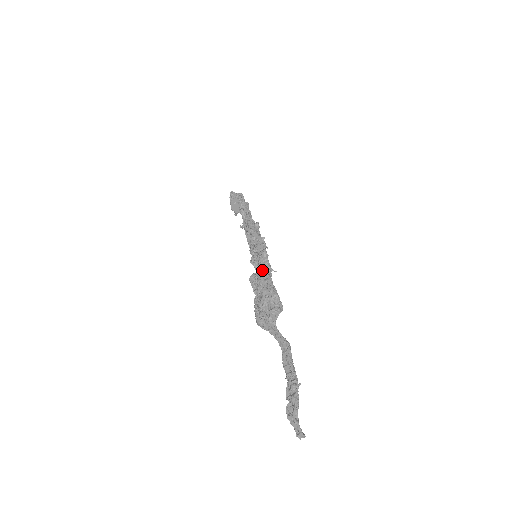
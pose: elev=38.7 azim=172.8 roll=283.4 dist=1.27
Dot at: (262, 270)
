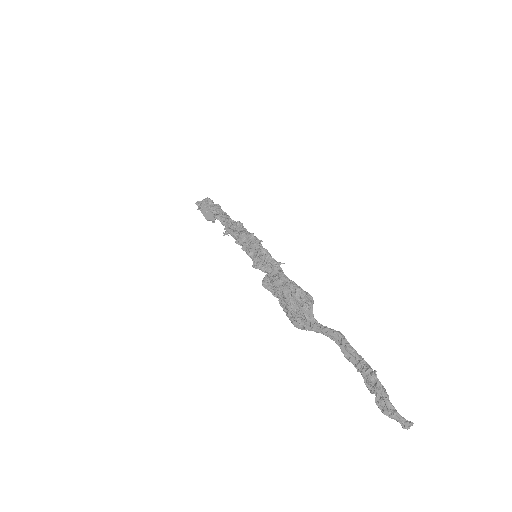
Dot at: (270, 269)
